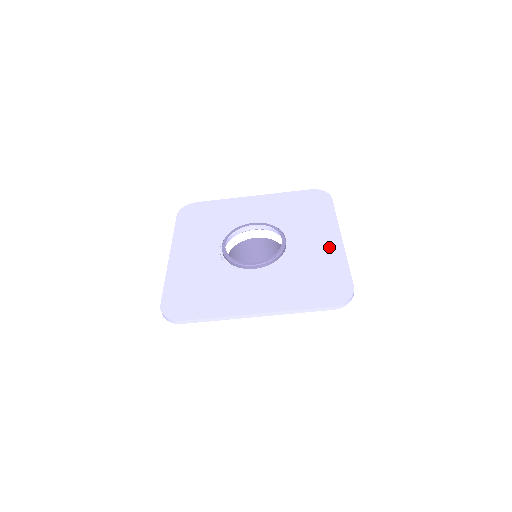
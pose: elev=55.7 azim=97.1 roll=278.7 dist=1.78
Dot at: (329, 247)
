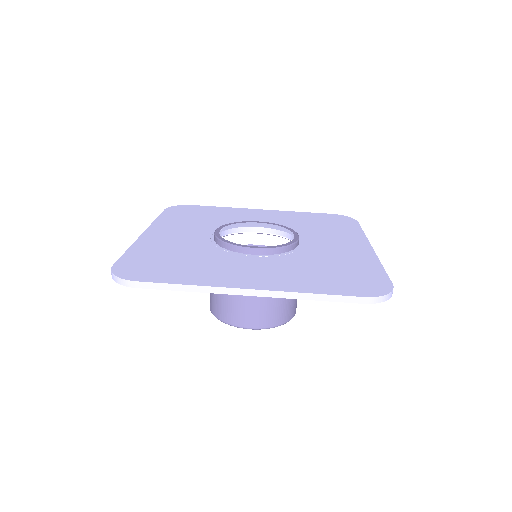
Dot at: (356, 251)
